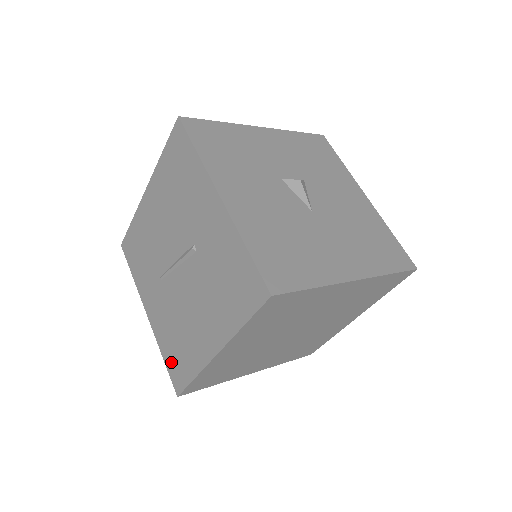
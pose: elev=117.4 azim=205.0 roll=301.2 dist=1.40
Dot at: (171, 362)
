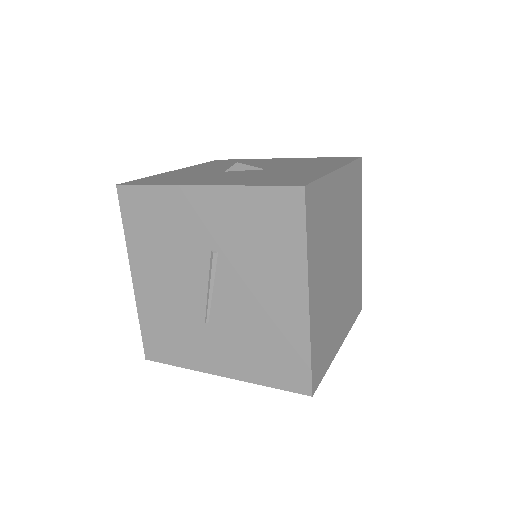
Dot at: (279, 376)
